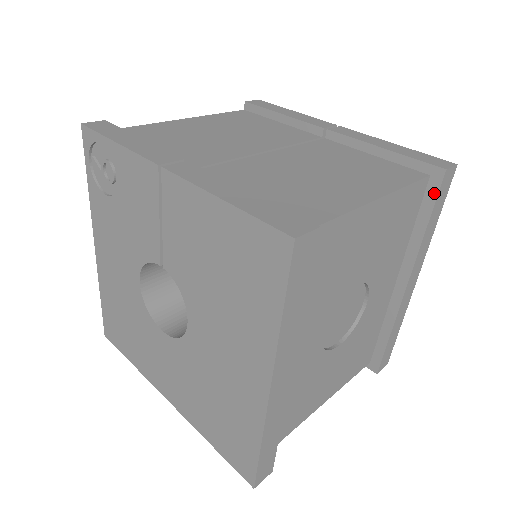
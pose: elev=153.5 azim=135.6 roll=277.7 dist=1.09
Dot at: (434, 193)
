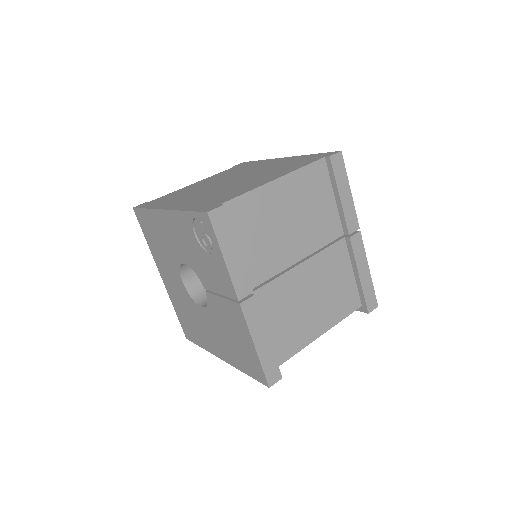
Dot at: occluded
